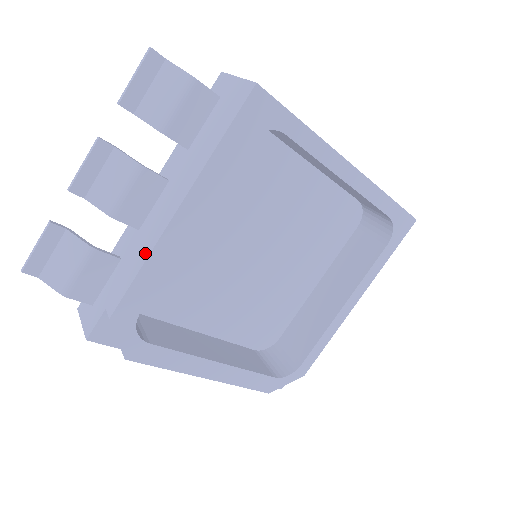
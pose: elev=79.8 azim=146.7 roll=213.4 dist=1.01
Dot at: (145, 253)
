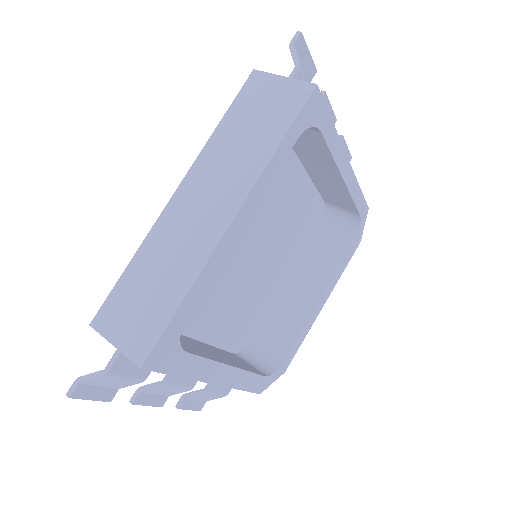
Dot at: occluded
